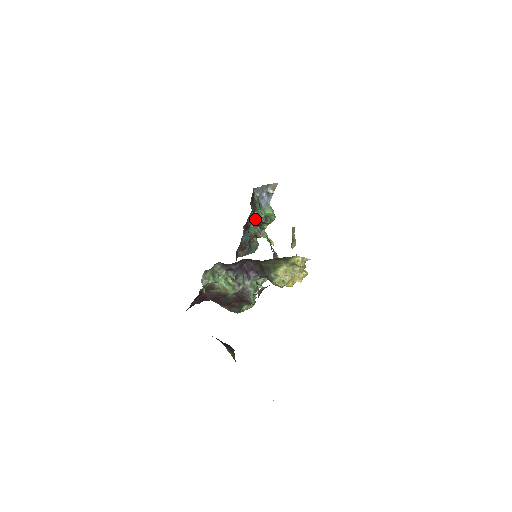
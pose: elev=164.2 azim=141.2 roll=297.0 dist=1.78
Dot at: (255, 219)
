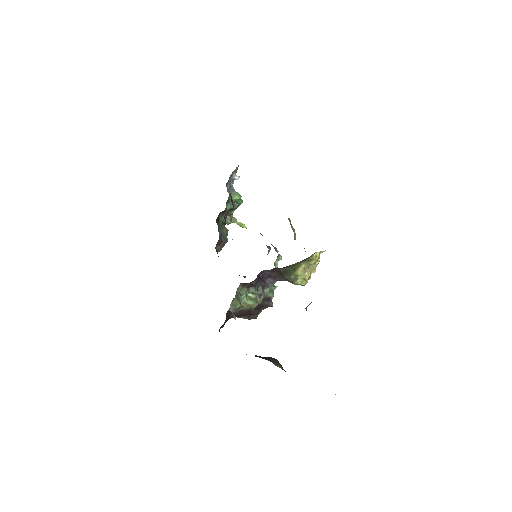
Dot at: occluded
